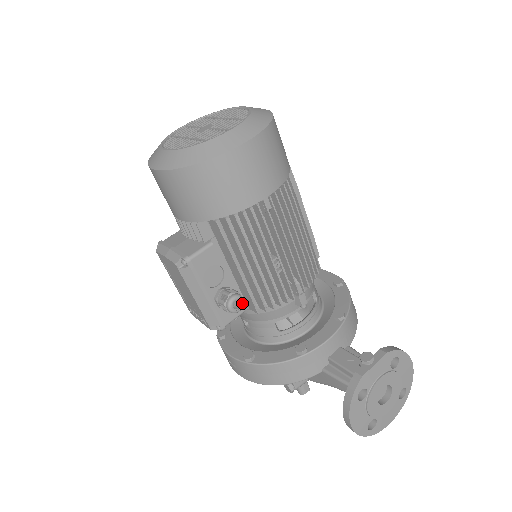
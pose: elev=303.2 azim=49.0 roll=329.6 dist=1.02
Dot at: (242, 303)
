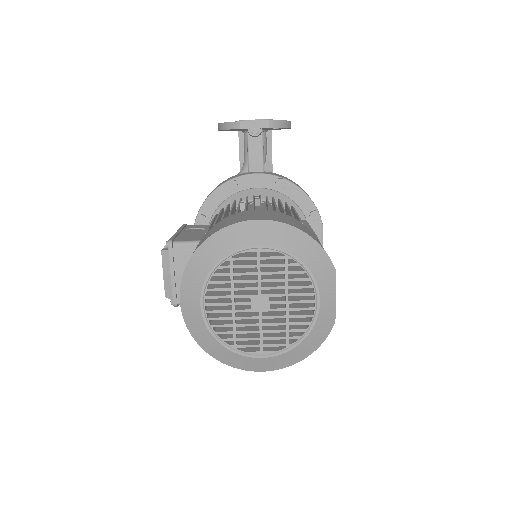
Dot at: occluded
